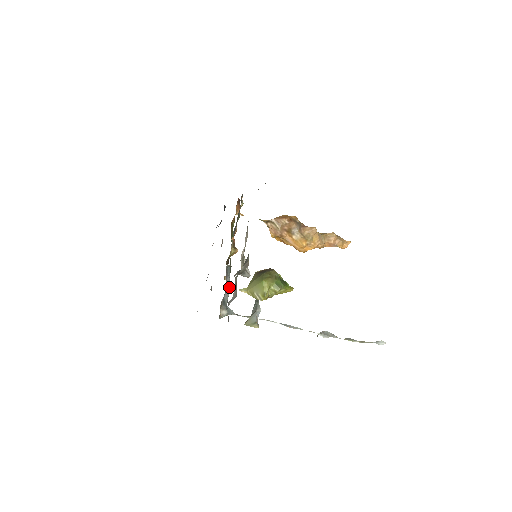
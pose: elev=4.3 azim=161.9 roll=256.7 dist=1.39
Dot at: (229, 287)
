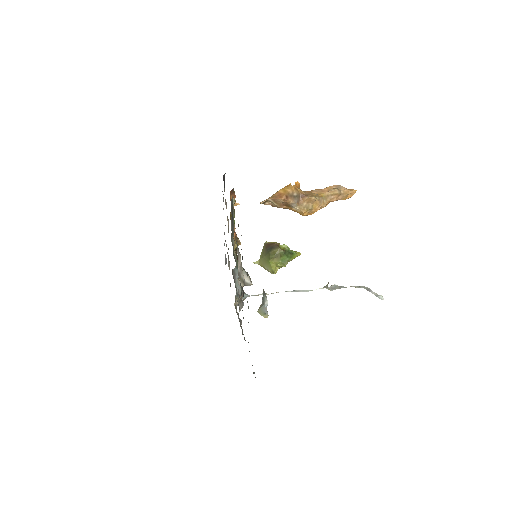
Dot at: occluded
